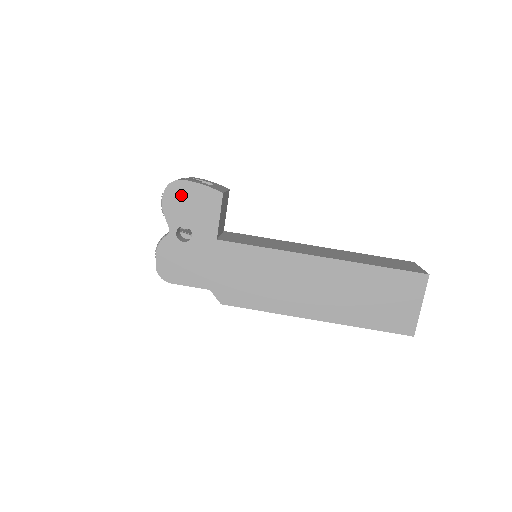
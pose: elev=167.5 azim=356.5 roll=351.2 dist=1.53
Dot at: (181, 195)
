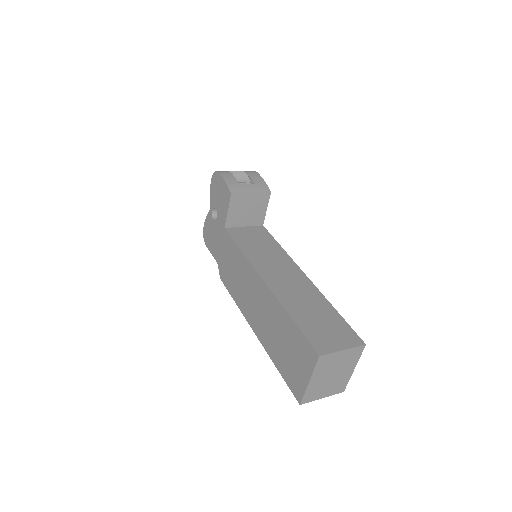
Dot at: (217, 184)
